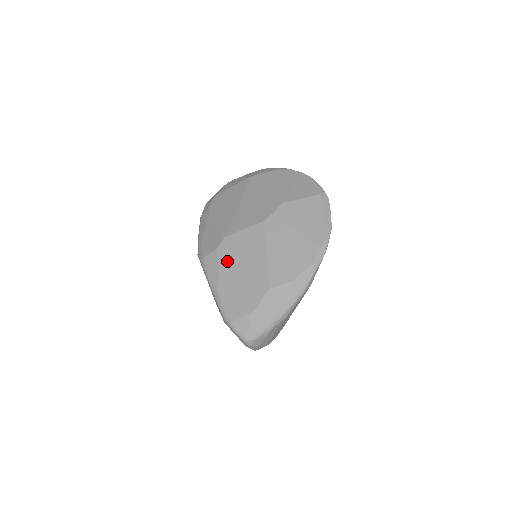
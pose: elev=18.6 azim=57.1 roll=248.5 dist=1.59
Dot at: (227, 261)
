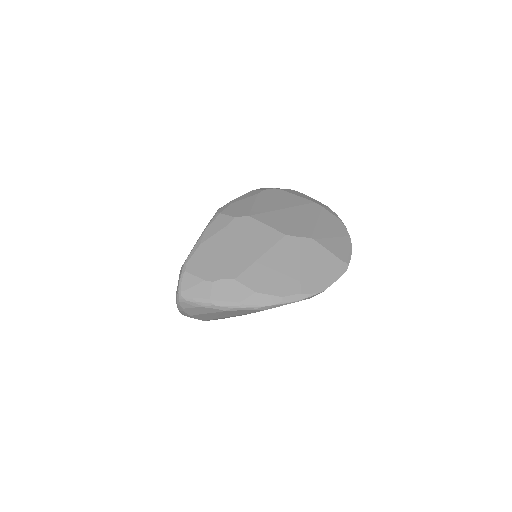
Dot at: (231, 232)
